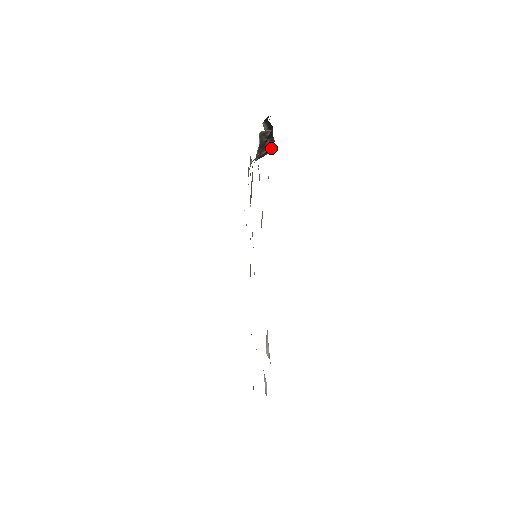
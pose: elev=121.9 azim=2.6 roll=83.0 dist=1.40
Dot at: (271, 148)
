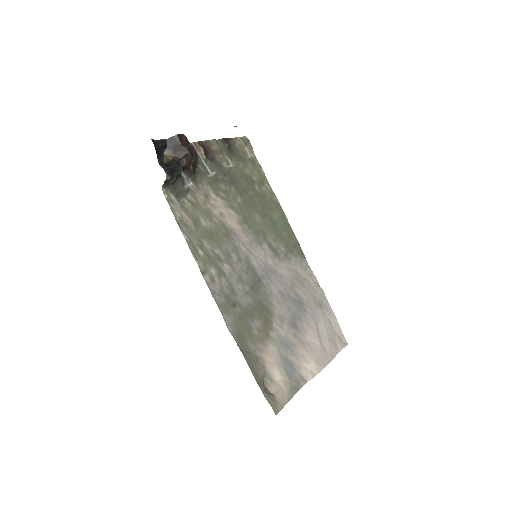
Dot at: (192, 159)
